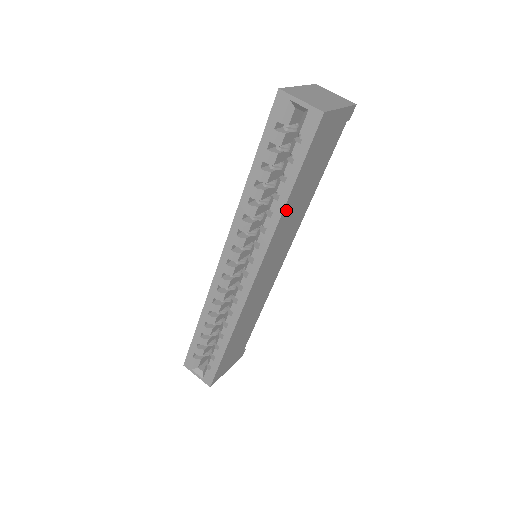
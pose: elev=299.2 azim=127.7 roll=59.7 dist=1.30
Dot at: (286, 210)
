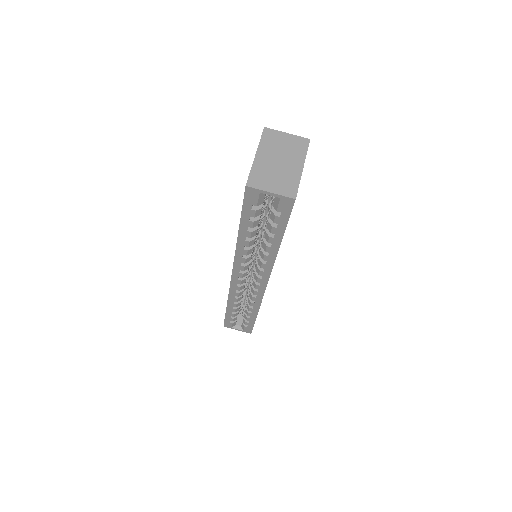
Dot at: occluded
